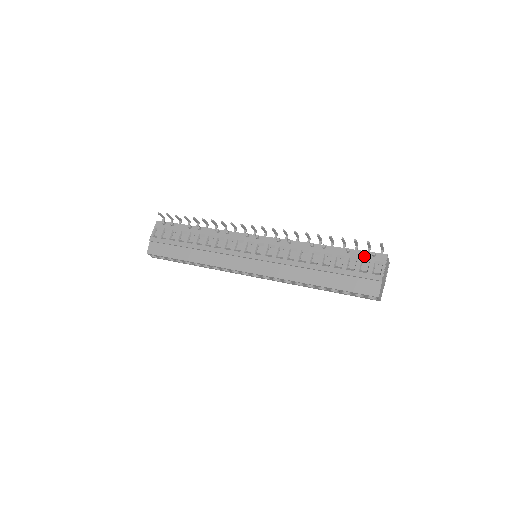
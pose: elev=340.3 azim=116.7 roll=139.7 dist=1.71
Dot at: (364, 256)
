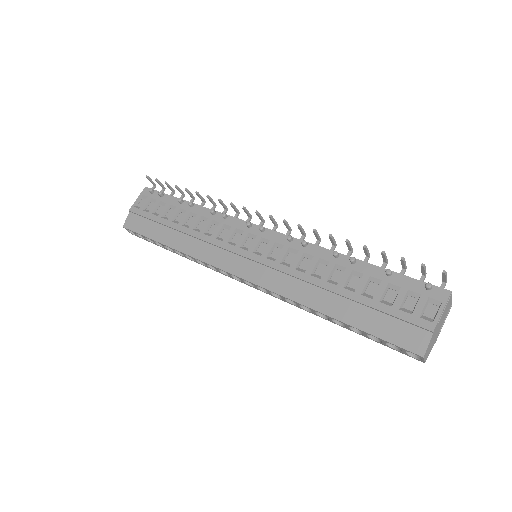
Dot at: (412, 286)
